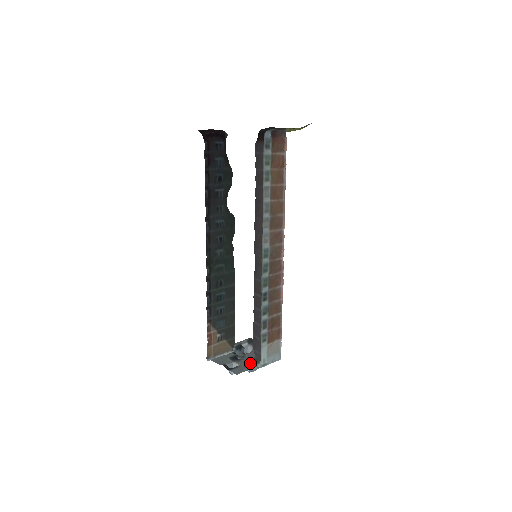
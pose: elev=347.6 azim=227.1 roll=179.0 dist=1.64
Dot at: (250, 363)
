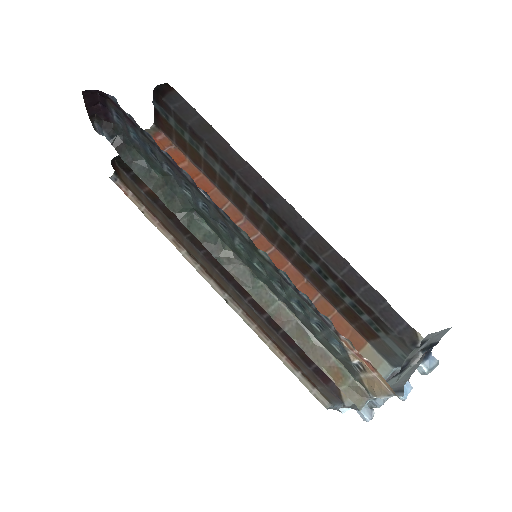
Dot at: occluded
